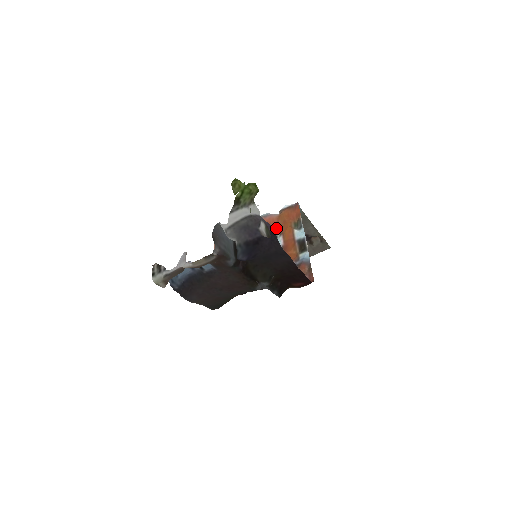
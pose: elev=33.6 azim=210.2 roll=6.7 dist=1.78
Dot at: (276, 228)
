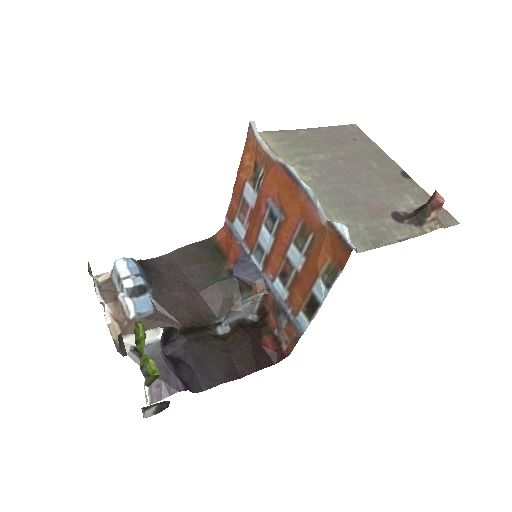
Dot at: (308, 236)
